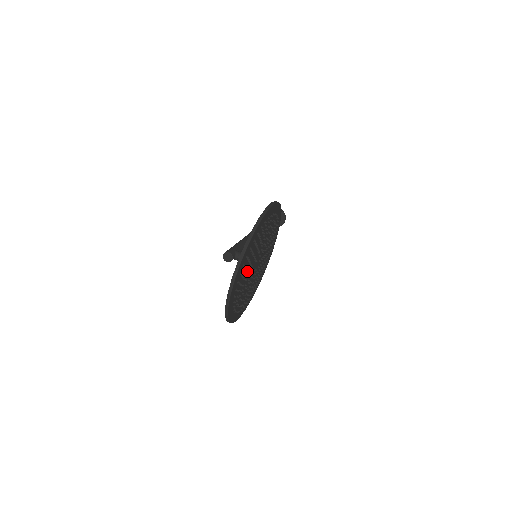
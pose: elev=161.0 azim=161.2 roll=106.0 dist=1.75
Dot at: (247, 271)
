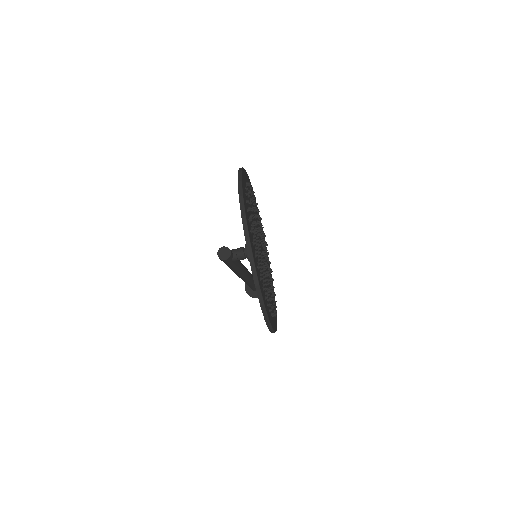
Dot at: (255, 232)
